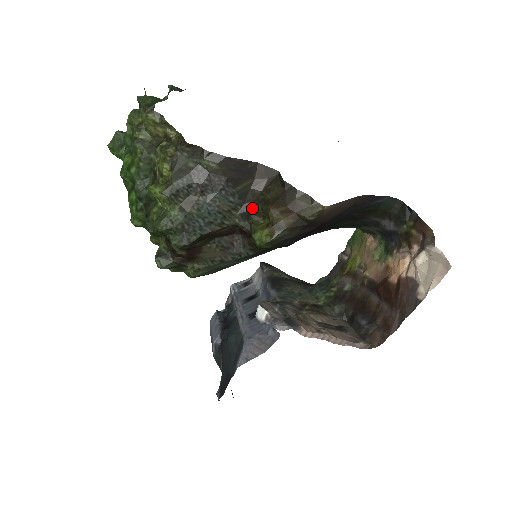
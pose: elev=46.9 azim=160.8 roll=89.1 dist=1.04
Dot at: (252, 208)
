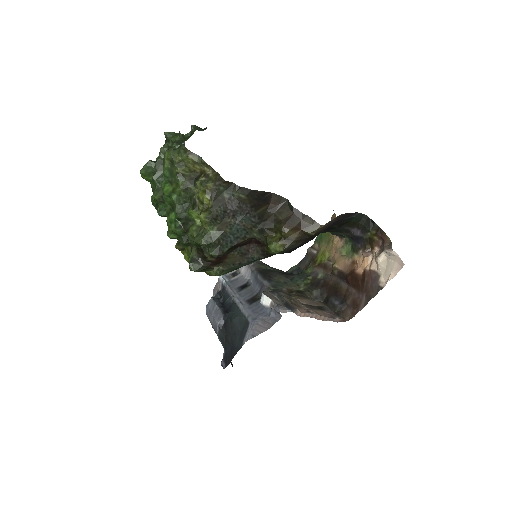
Dot at: (267, 225)
